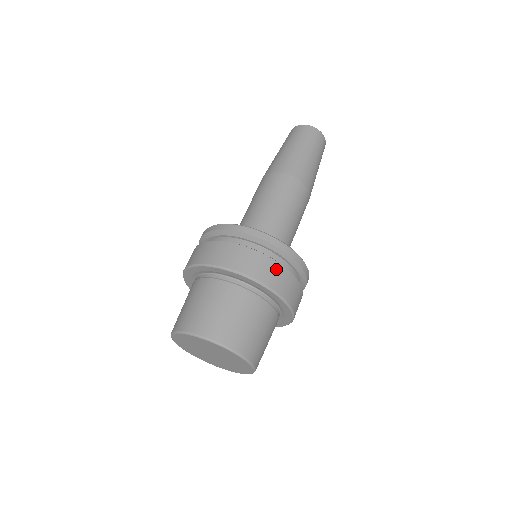
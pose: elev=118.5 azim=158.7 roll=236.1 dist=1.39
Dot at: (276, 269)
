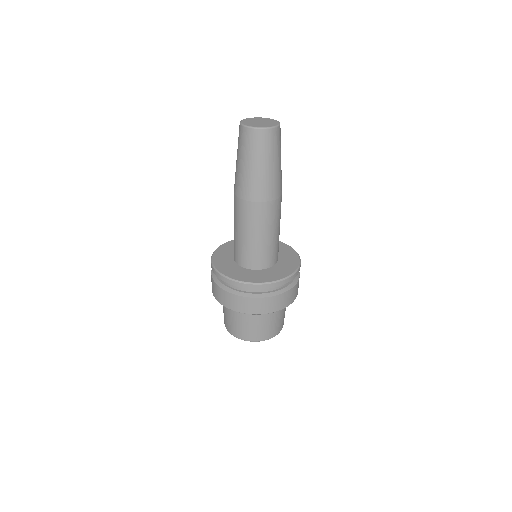
Dot at: (267, 302)
